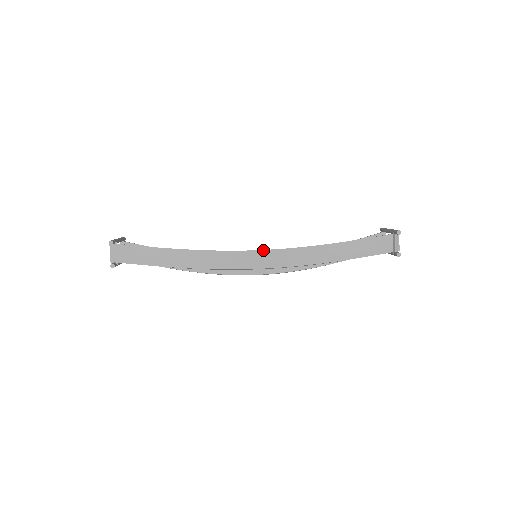
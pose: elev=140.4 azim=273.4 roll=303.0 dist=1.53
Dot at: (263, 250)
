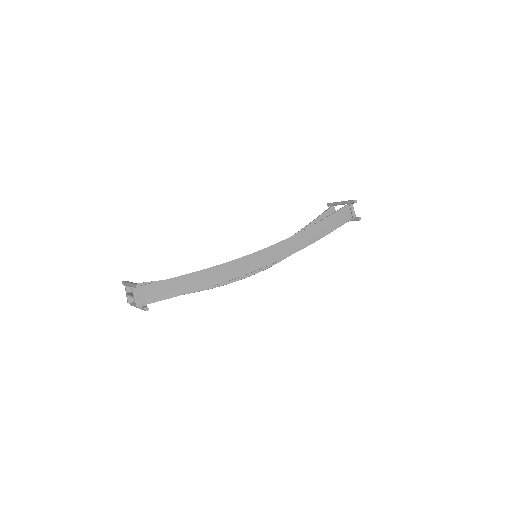
Dot at: (266, 248)
